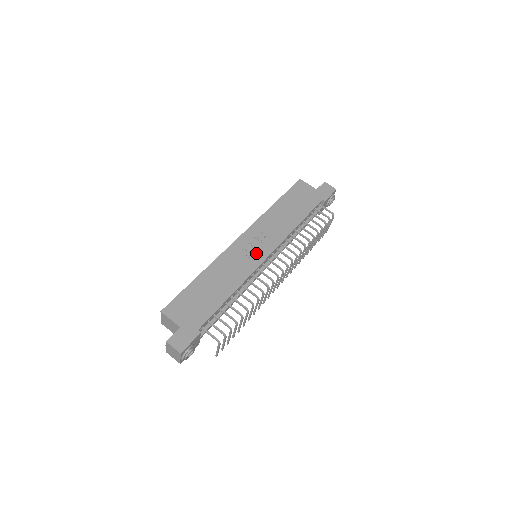
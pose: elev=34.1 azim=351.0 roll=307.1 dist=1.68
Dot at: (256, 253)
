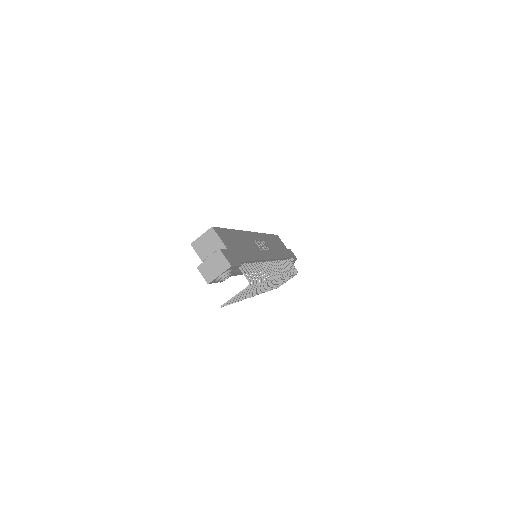
Dot at: (264, 250)
